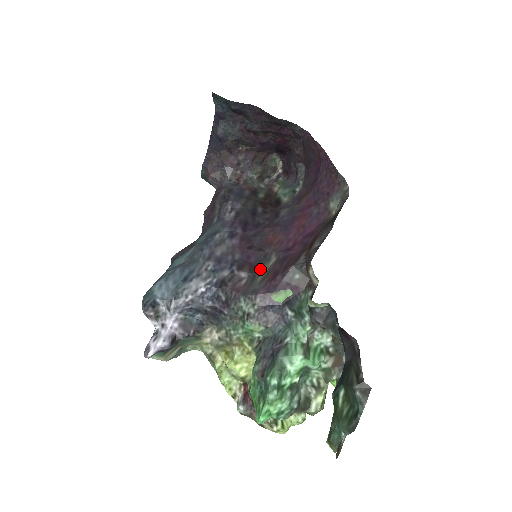
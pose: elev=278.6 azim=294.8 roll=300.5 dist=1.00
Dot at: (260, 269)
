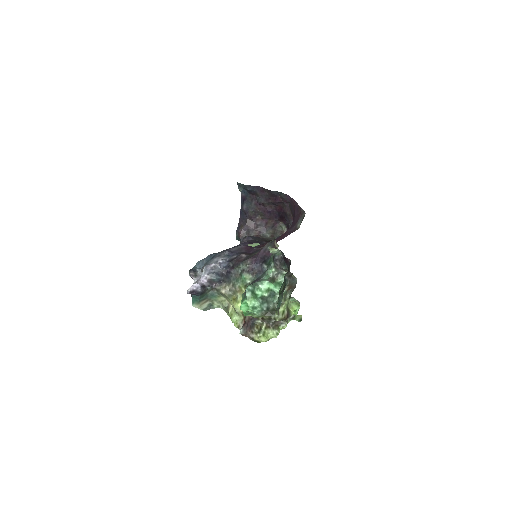
Dot at: (254, 254)
